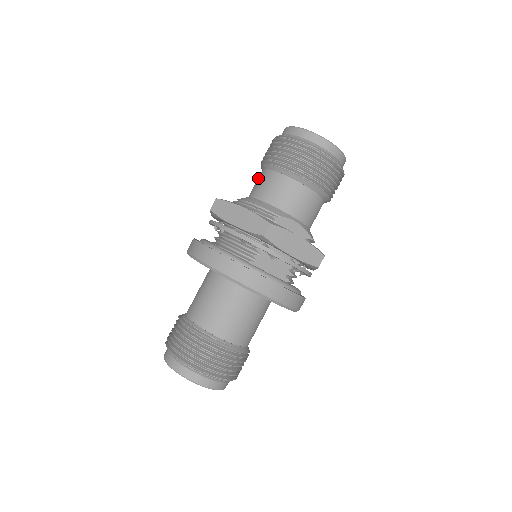
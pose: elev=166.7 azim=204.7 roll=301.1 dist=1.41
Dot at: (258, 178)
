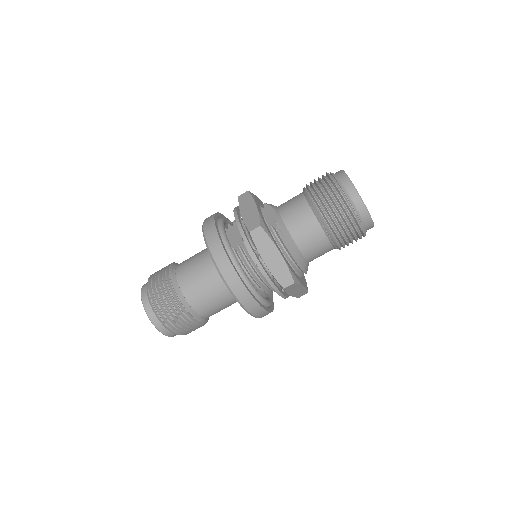
Dot at: occluded
